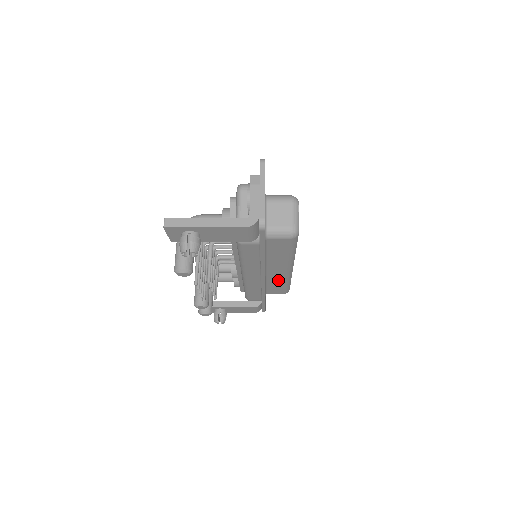
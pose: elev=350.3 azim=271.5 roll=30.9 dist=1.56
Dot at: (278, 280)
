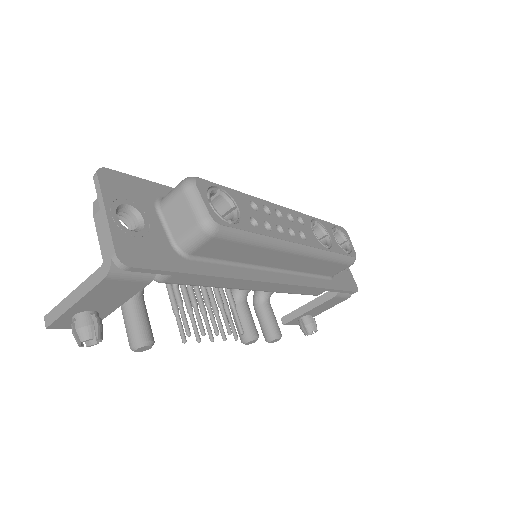
Dot at: (310, 264)
